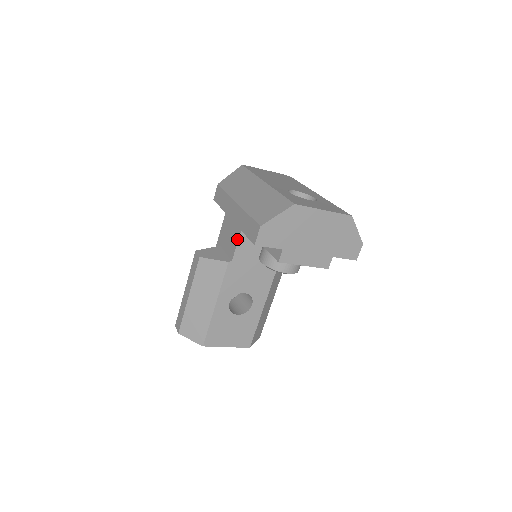
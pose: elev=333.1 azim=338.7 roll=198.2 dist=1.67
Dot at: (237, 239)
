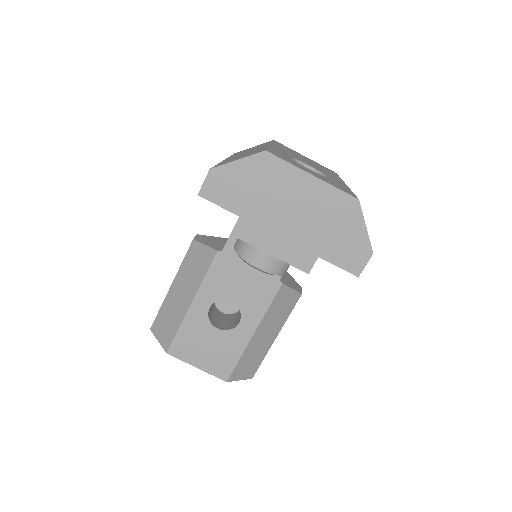
Dot at: occluded
